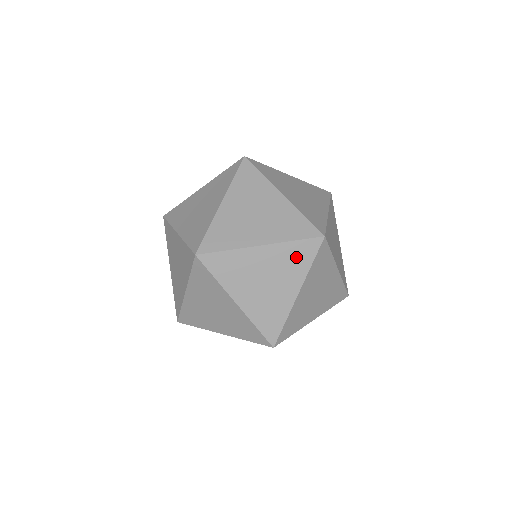
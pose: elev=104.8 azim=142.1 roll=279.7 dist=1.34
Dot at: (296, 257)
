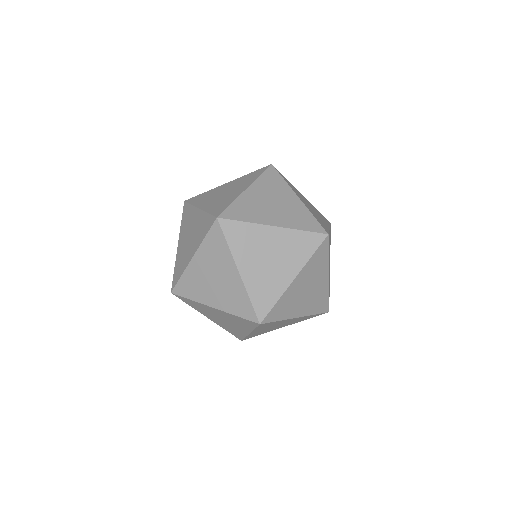
Dot at: occluded
